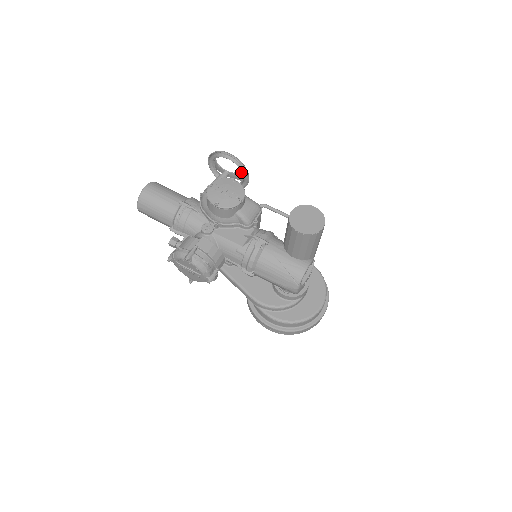
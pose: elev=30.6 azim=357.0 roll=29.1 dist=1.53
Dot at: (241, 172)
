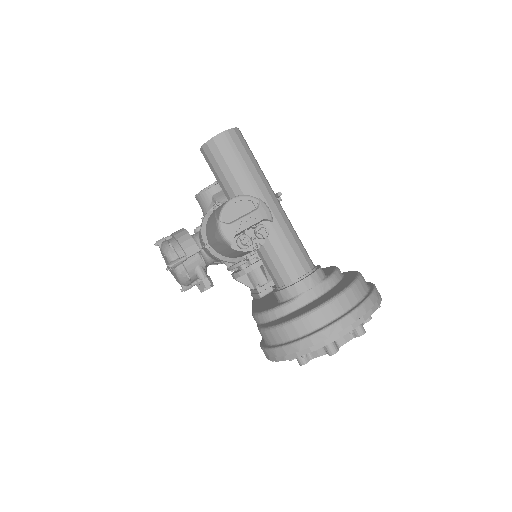
Dot at: occluded
